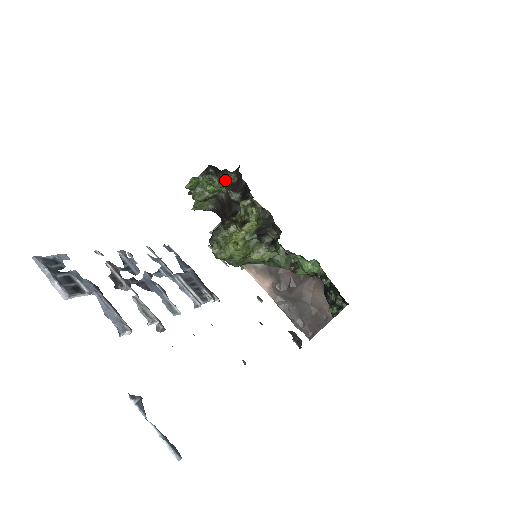
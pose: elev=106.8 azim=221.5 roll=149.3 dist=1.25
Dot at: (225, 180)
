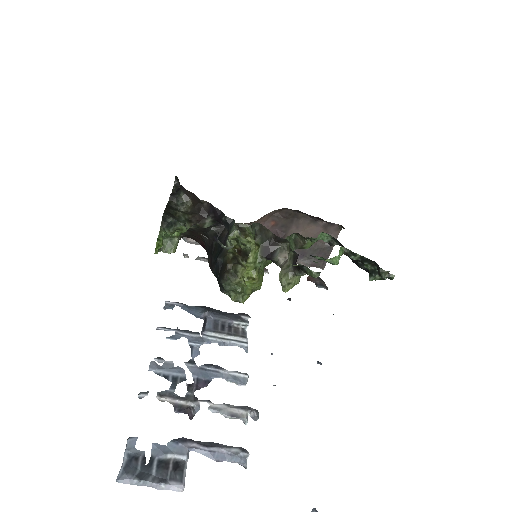
Dot at: (185, 214)
